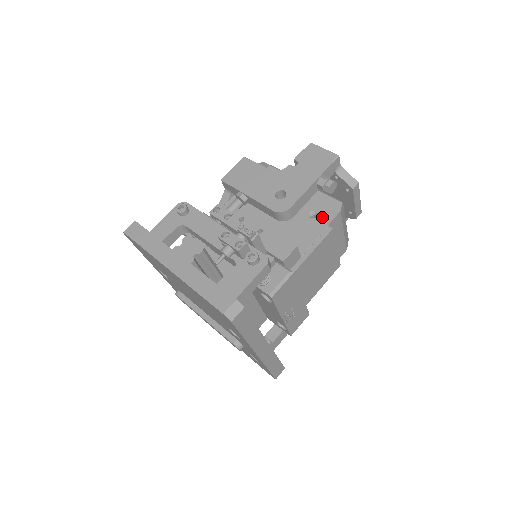
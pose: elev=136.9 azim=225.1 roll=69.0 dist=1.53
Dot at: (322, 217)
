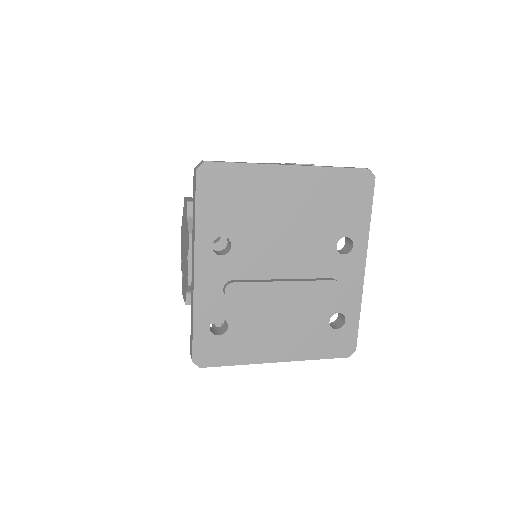
Dot at: occluded
